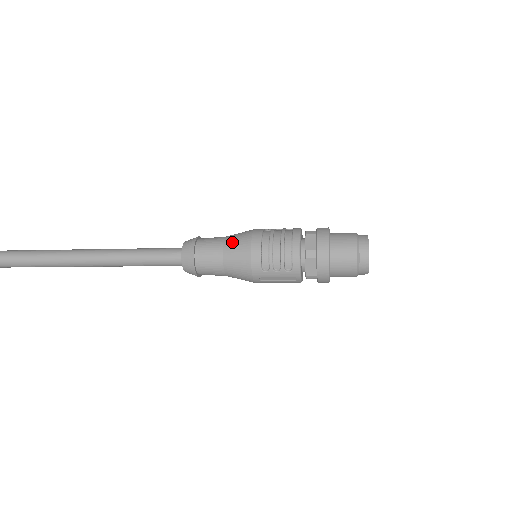
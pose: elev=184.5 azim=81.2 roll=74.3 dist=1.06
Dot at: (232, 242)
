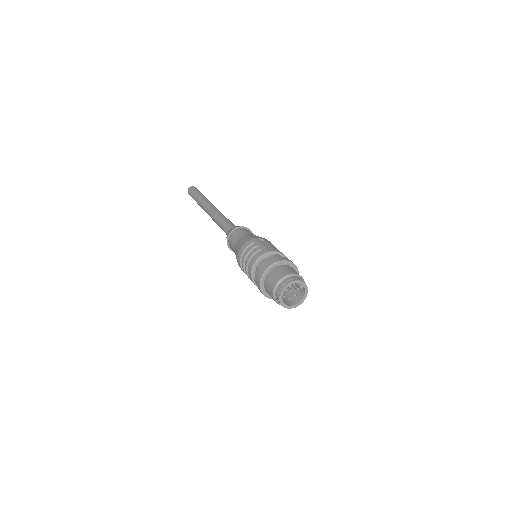
Dot at: (235, 249)
